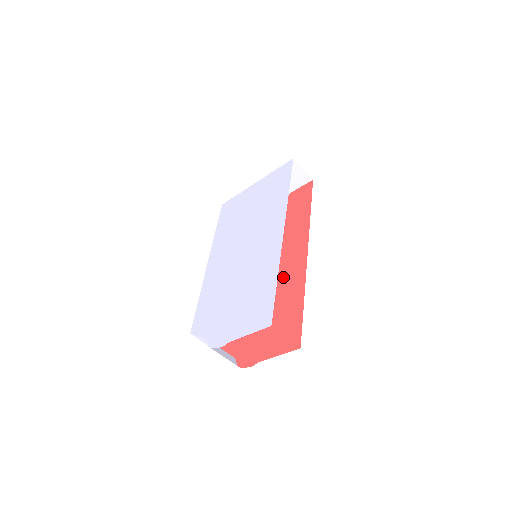
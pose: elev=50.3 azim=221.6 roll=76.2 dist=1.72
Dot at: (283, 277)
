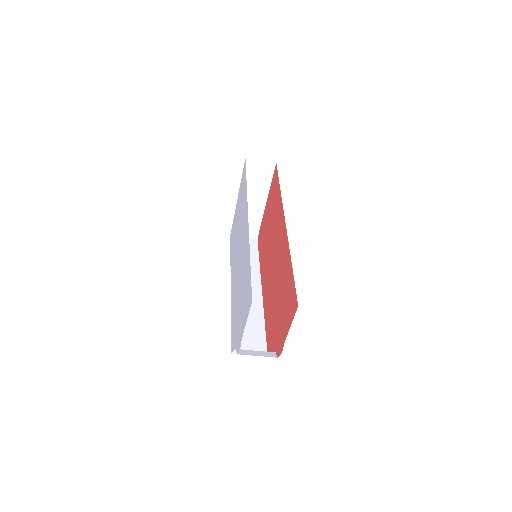
Dot at: (280, 258)
